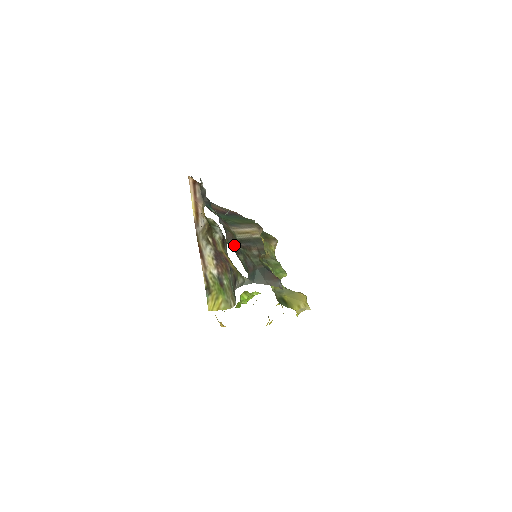
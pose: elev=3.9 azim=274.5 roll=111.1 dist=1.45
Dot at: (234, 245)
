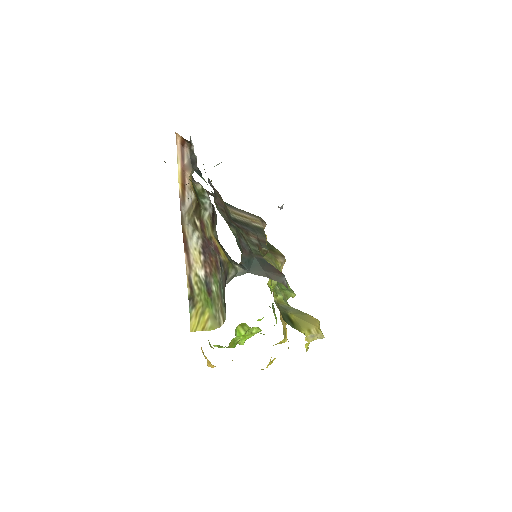
Dot at: (225, 214)
